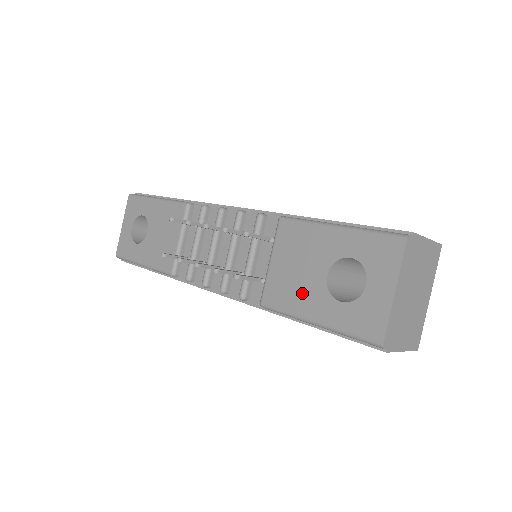
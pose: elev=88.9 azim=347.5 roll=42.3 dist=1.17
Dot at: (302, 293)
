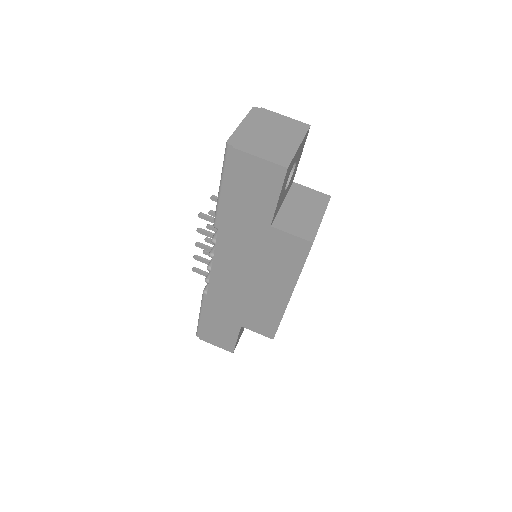
Dot at: occluded
